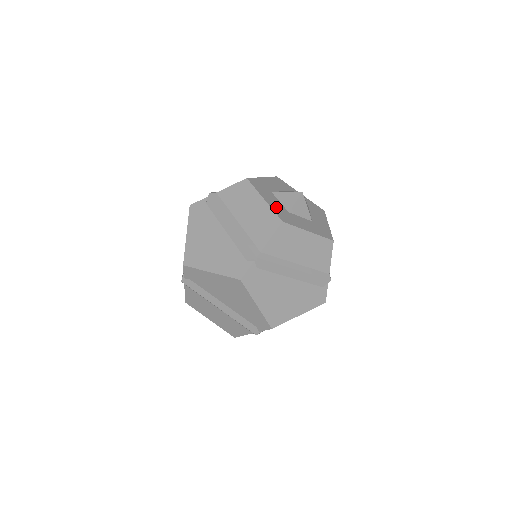
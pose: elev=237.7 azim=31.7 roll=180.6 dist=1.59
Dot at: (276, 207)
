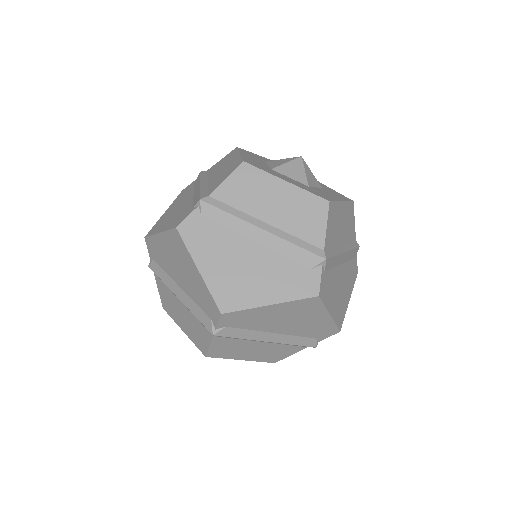
Dot at: (252, 160)
